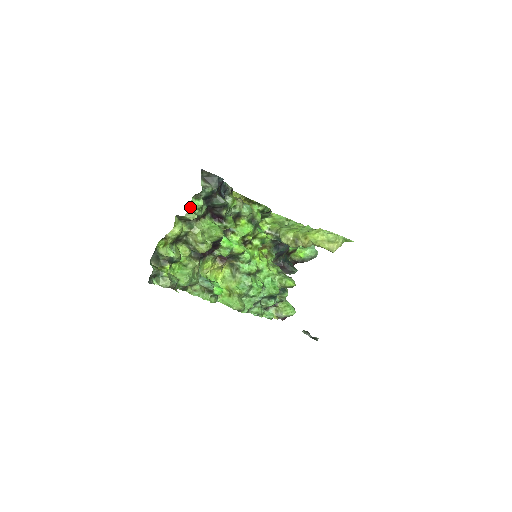
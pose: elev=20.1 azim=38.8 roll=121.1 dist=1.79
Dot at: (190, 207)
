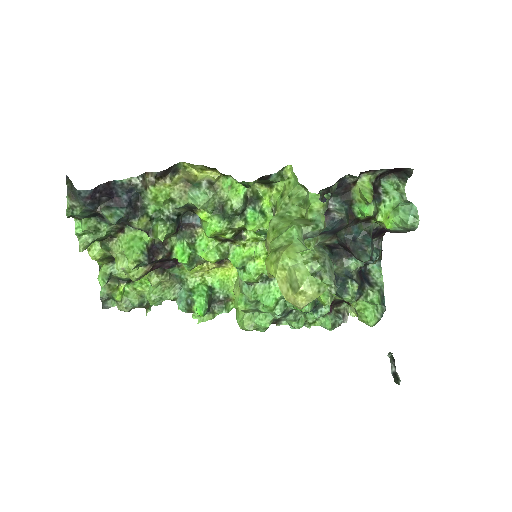
Dot at: (75, 234)
